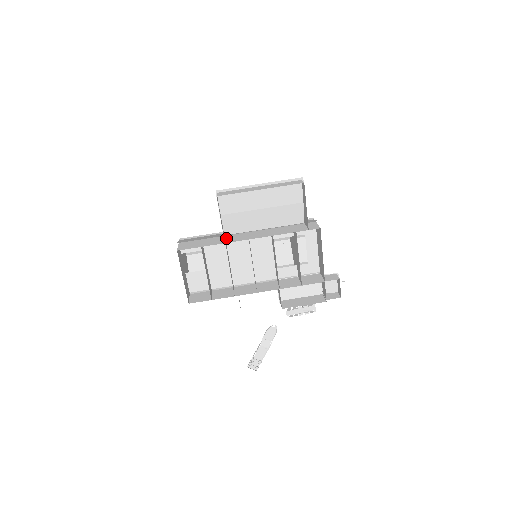
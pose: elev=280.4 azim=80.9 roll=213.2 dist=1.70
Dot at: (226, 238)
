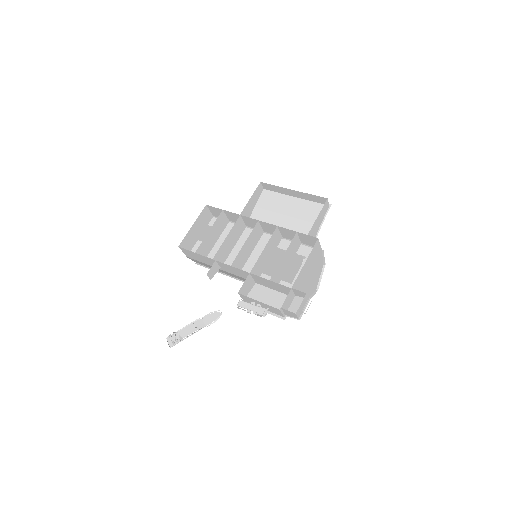
Dot at: (245, 221)
